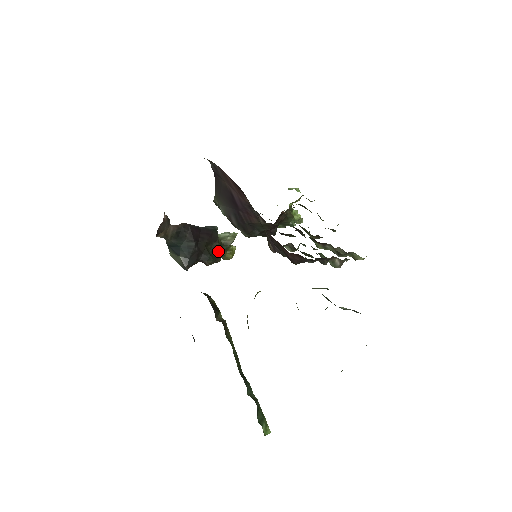
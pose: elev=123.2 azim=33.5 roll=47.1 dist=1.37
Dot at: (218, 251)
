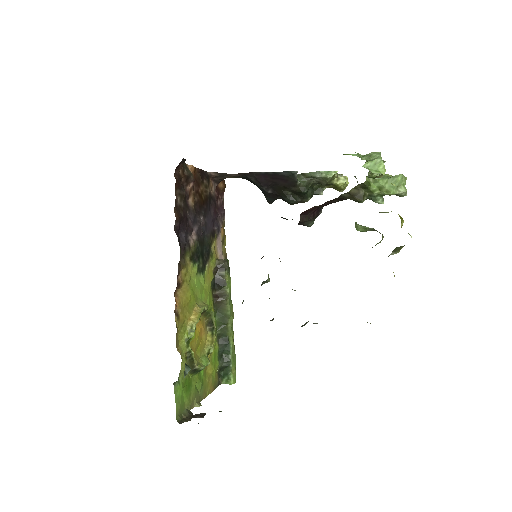
Dot at: (301, 194)
